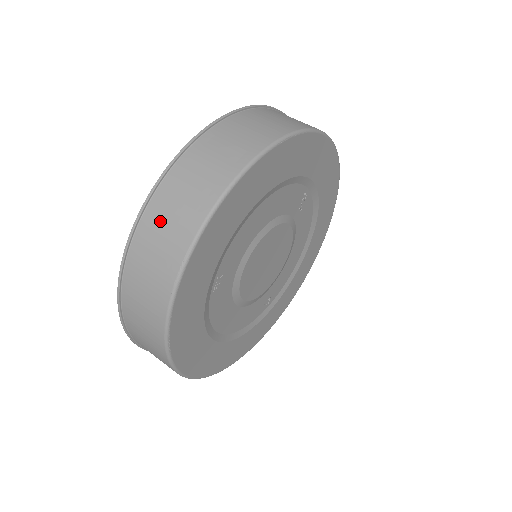
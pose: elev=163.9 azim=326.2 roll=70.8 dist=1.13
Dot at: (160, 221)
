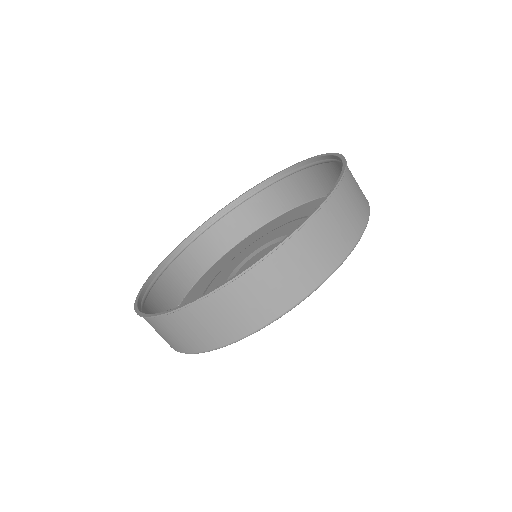
Dot at: (201, 320)
